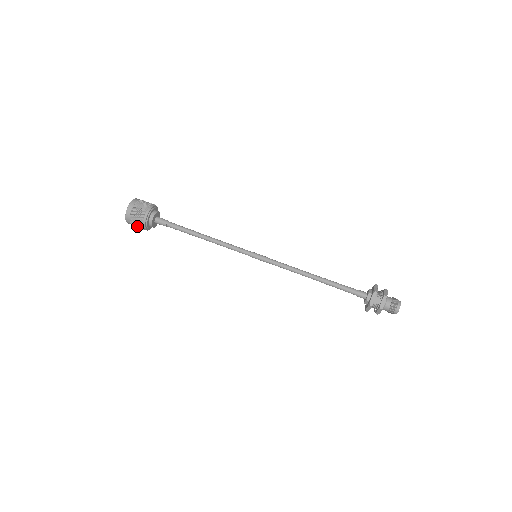
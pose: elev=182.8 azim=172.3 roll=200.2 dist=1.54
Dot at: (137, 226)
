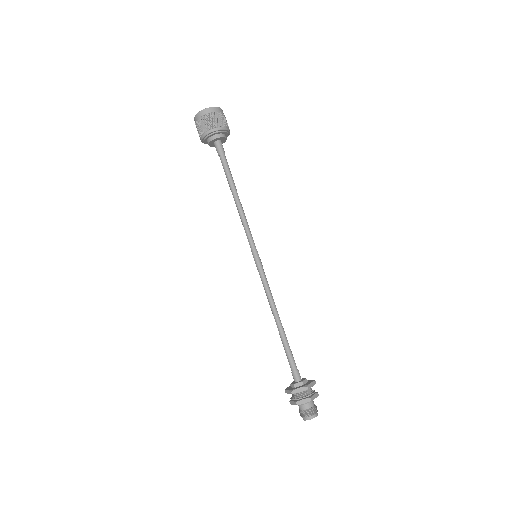
Dot at: (207, 123)
